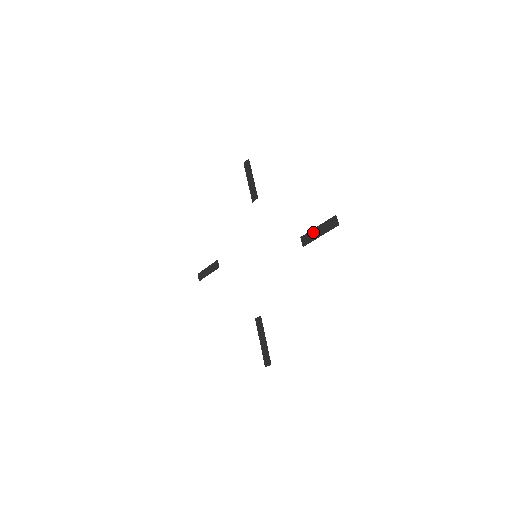
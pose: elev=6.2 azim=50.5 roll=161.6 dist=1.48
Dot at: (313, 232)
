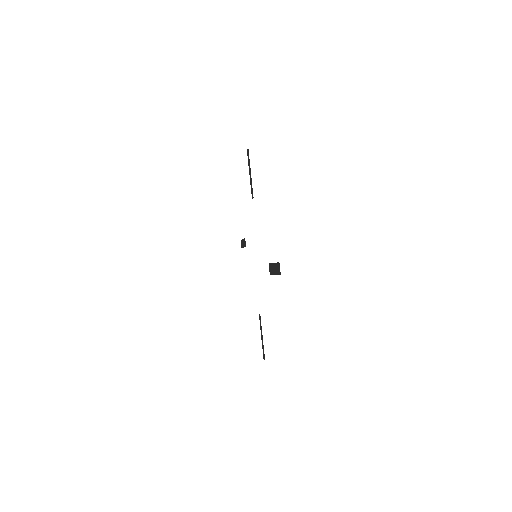
Dot at: (272, 266)
